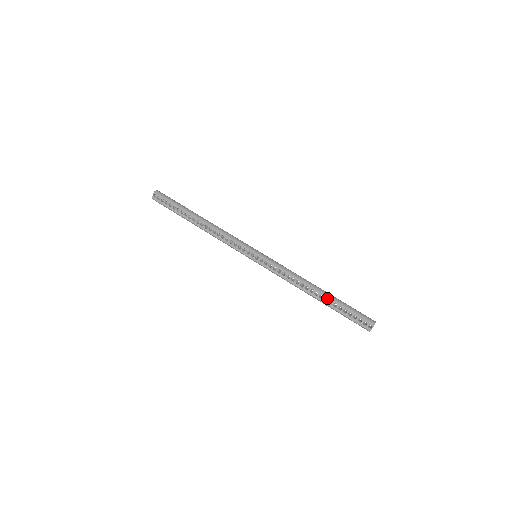
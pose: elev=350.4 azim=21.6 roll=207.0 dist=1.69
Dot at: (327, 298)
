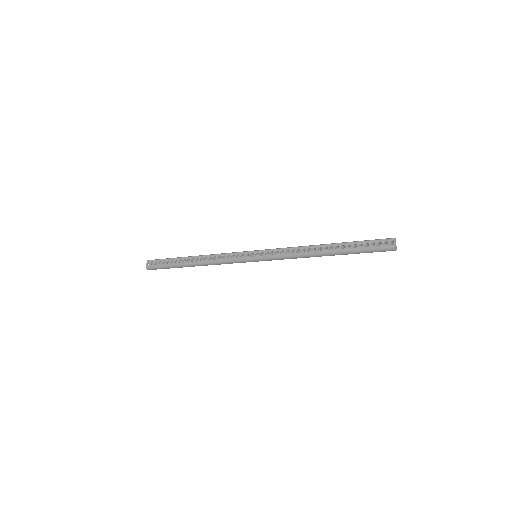
Dot at: (337, 245)
